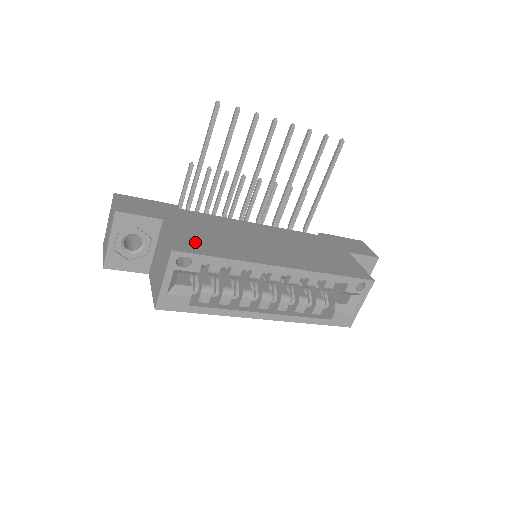
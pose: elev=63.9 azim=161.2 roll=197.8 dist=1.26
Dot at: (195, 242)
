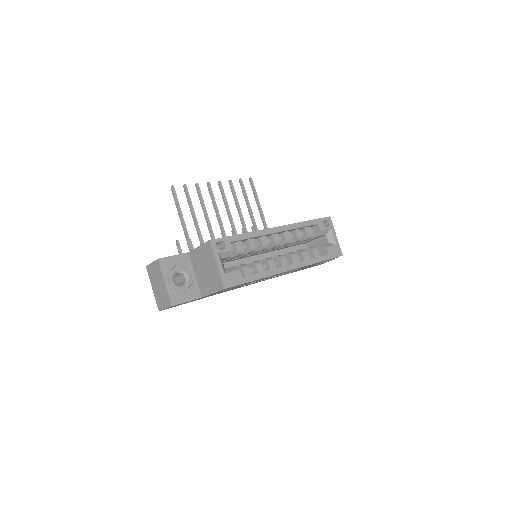
Dot at: occluded
